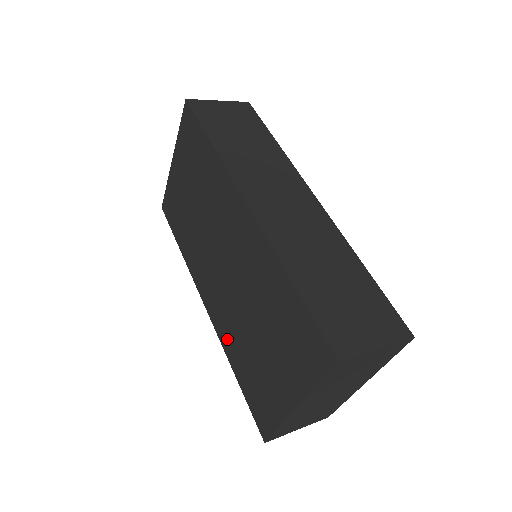
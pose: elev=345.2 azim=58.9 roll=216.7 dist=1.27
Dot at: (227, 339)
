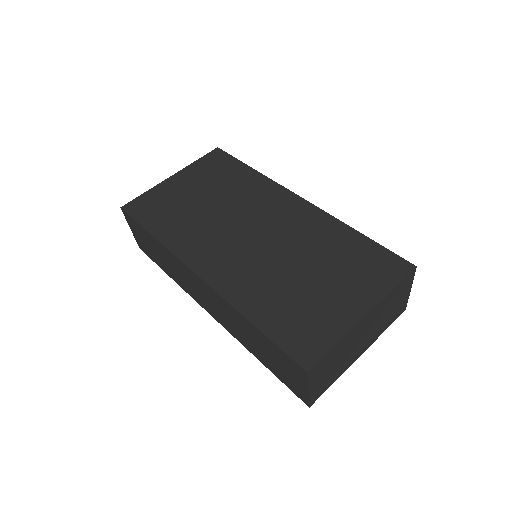
Dot at: (243, 293)
